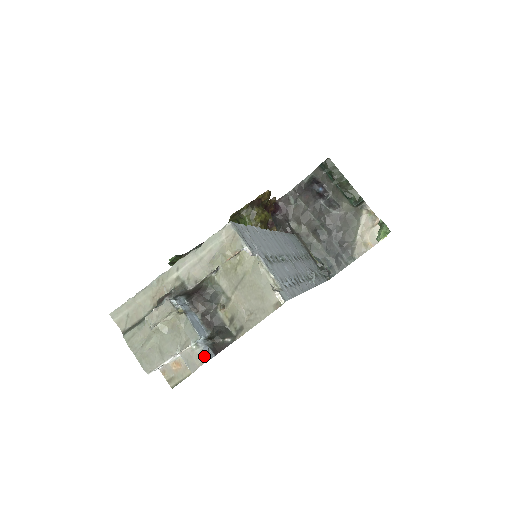
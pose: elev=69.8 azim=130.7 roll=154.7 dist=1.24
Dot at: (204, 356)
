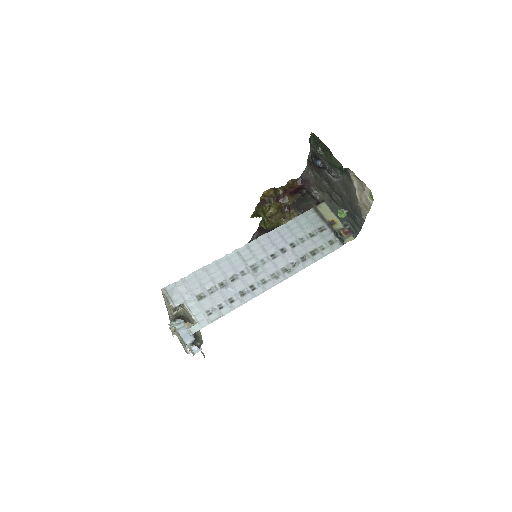
Dot at: (193, 352)
